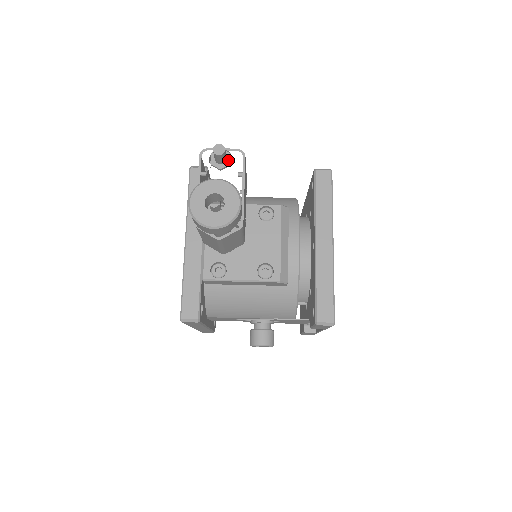
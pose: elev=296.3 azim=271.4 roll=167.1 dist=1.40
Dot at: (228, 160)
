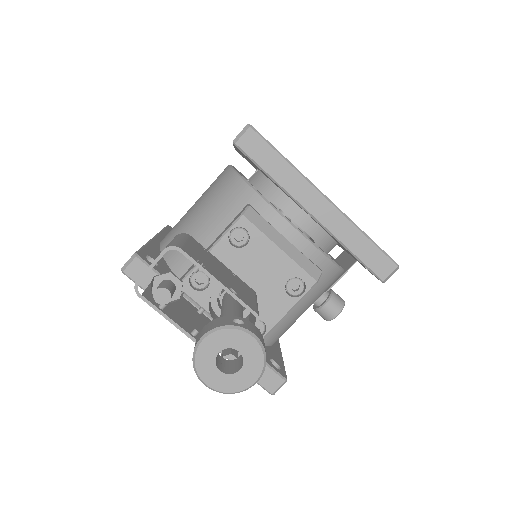
Dot at: (175, 281)
